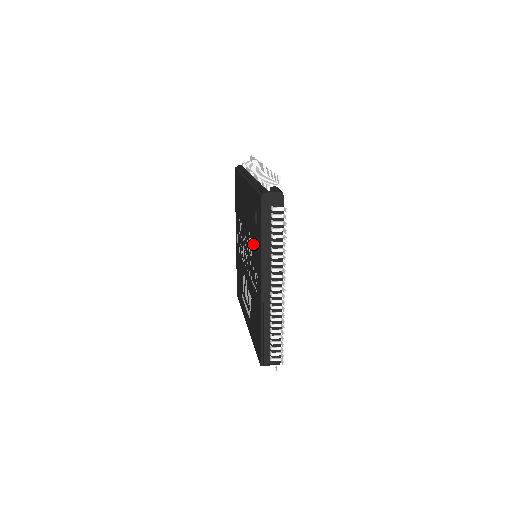
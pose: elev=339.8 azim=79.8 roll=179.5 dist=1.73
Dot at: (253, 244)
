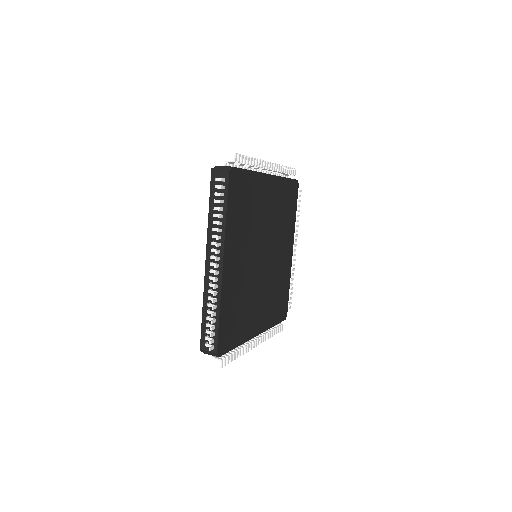
Dot at: occluded
